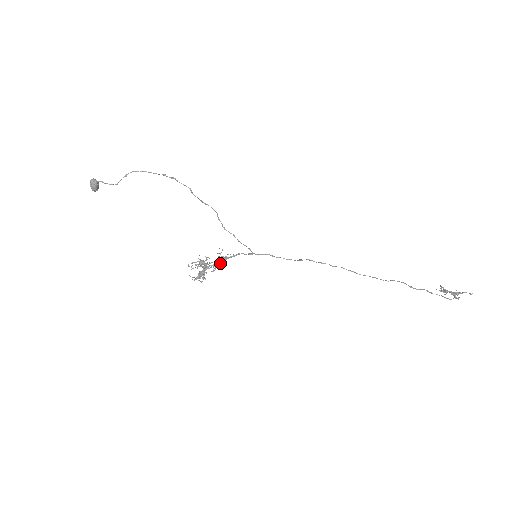
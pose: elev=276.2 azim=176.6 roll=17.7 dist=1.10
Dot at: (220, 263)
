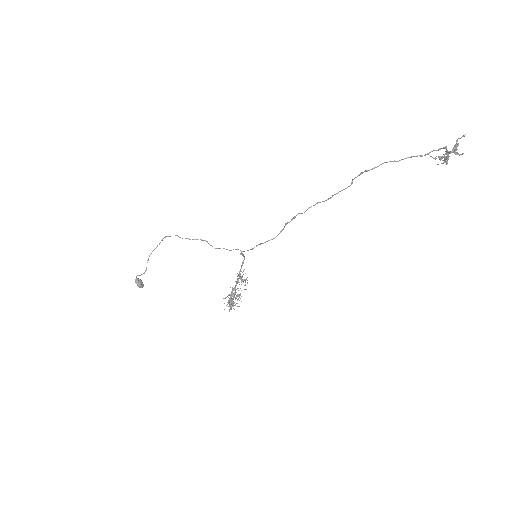
Dot at: (236, 282)
